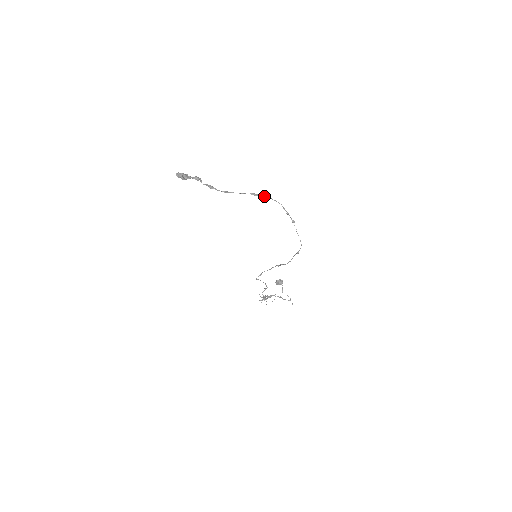
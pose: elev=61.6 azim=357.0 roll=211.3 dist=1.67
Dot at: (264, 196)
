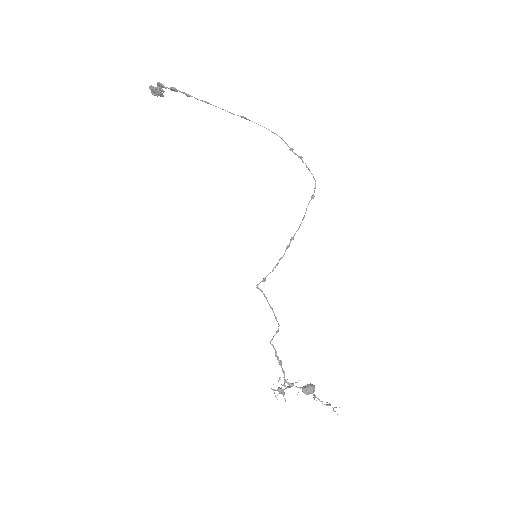
Dot at: occluded
